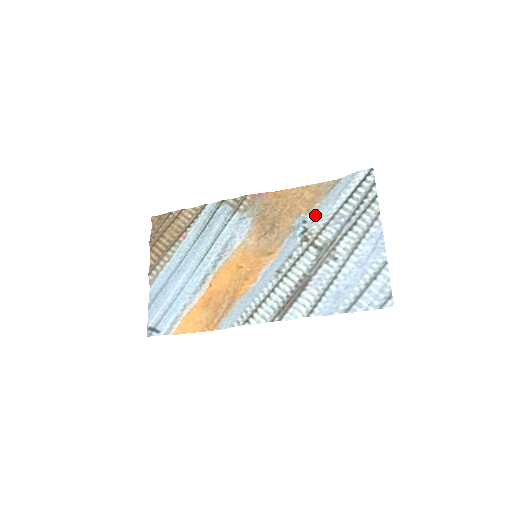
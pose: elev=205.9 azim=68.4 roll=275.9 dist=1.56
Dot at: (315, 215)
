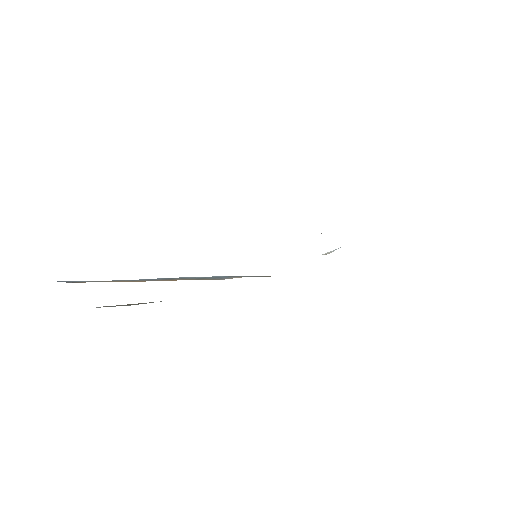
Dot at: occluded
